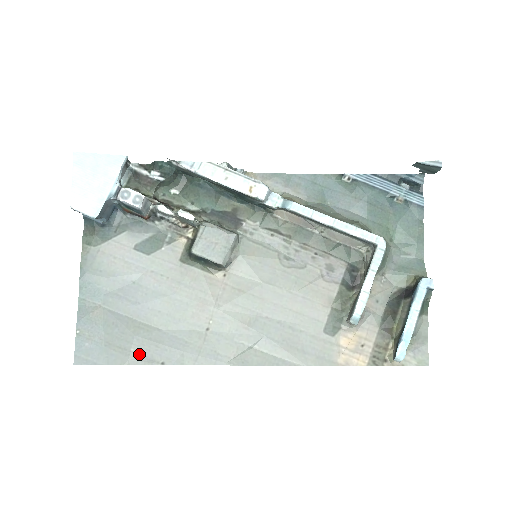
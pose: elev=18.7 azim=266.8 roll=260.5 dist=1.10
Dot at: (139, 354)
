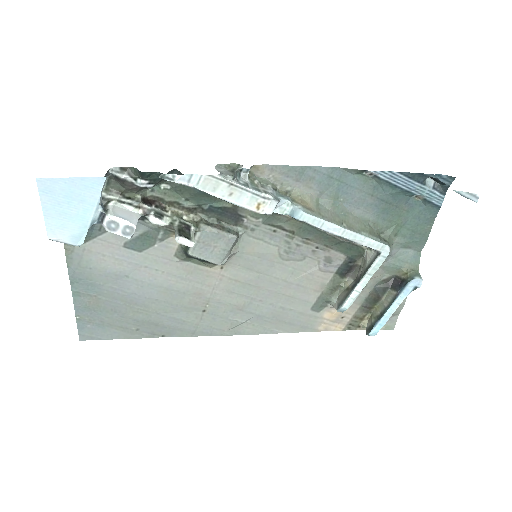
Dot at: (140, 331)
